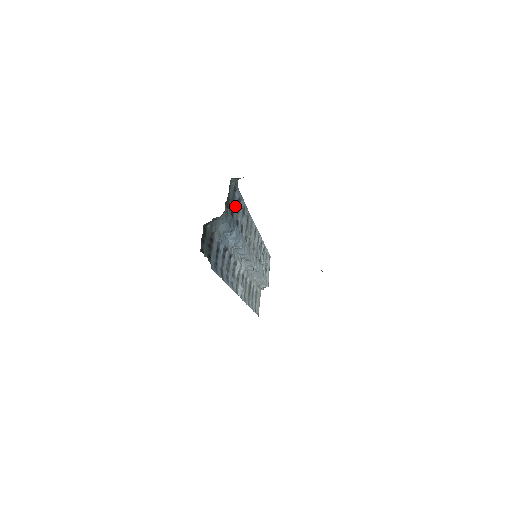
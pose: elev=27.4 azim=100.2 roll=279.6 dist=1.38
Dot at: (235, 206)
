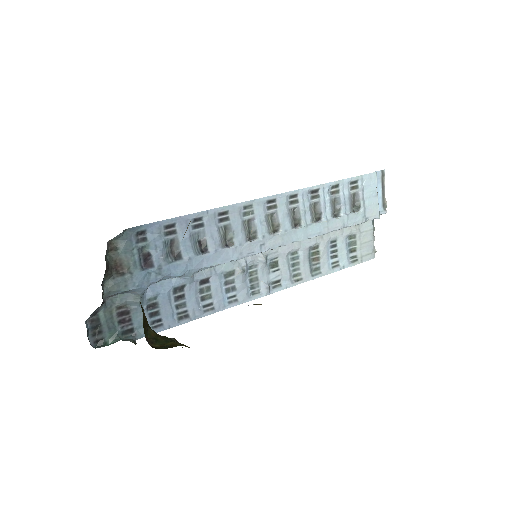
Dot at: (154, 248)
